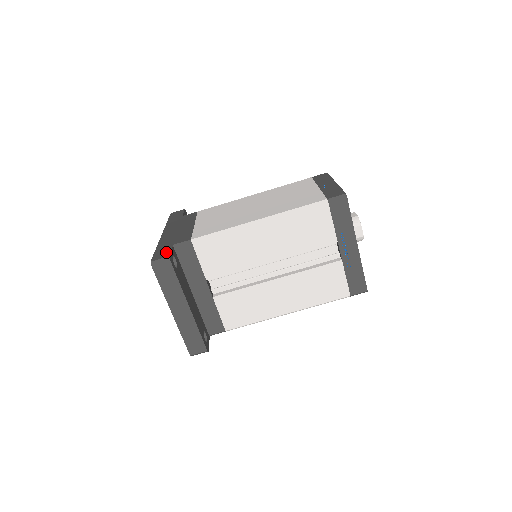
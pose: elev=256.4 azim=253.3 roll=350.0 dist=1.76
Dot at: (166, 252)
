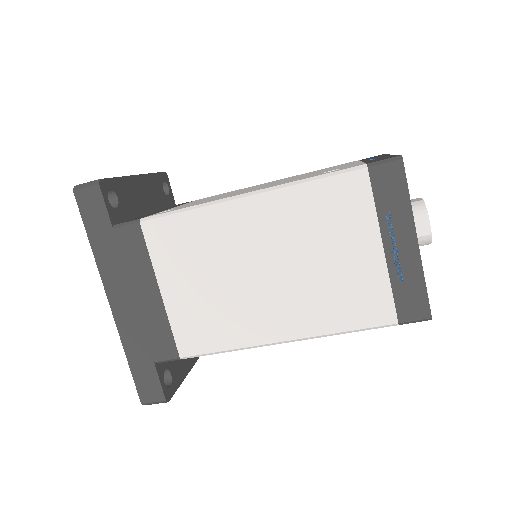
Dot at: (154, 386)
